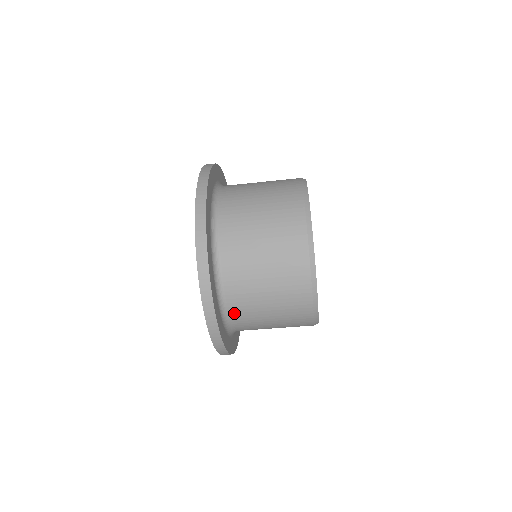
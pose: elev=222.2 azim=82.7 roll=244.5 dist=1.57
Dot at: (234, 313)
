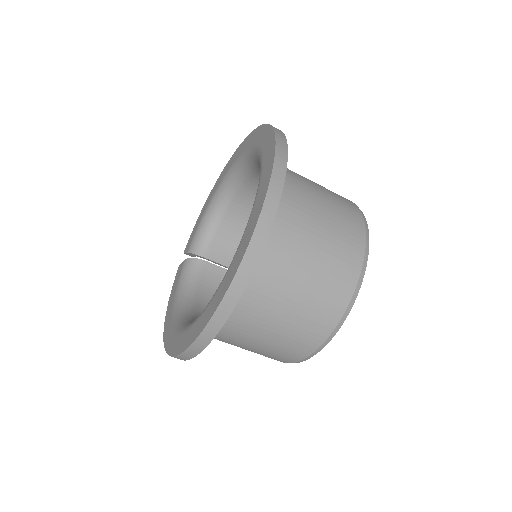
Dot at: (264, 260)
